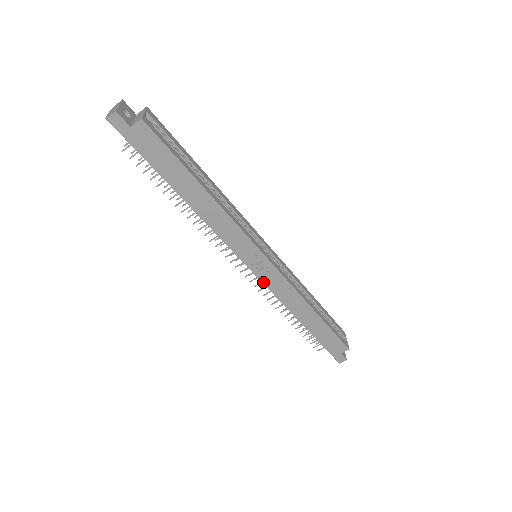
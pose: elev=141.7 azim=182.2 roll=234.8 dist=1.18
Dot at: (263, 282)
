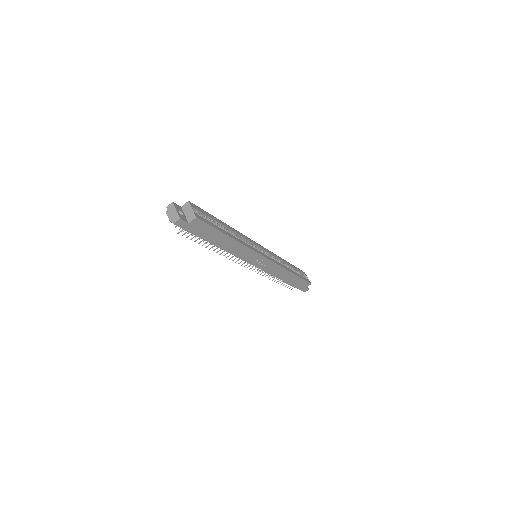
Dot at: (263, 270)
